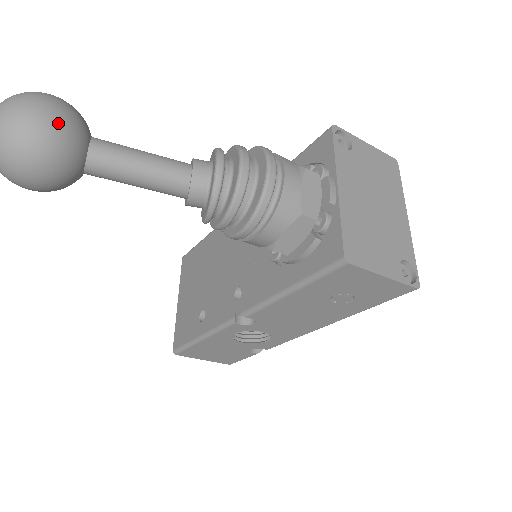
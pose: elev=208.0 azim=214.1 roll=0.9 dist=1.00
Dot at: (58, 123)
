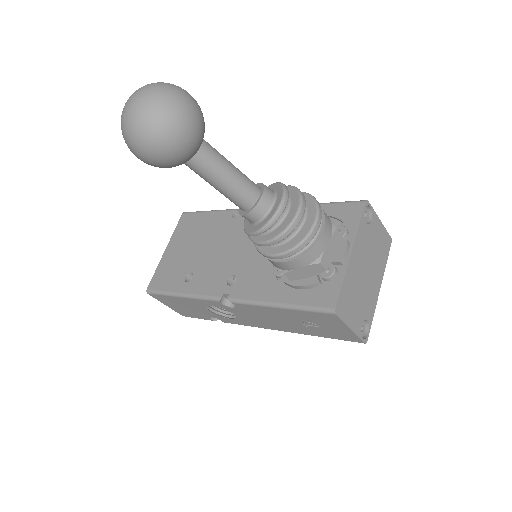
Dot at: (192, 129)
